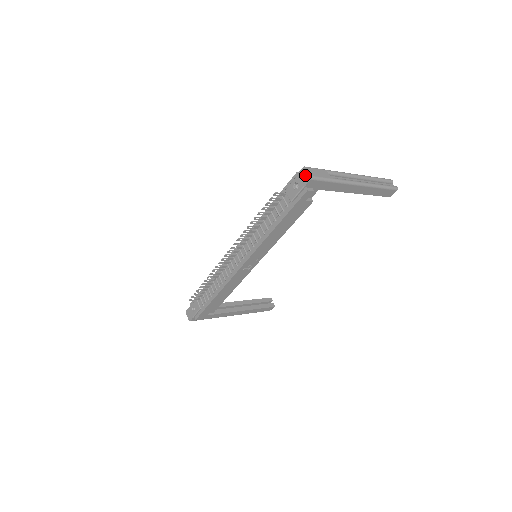
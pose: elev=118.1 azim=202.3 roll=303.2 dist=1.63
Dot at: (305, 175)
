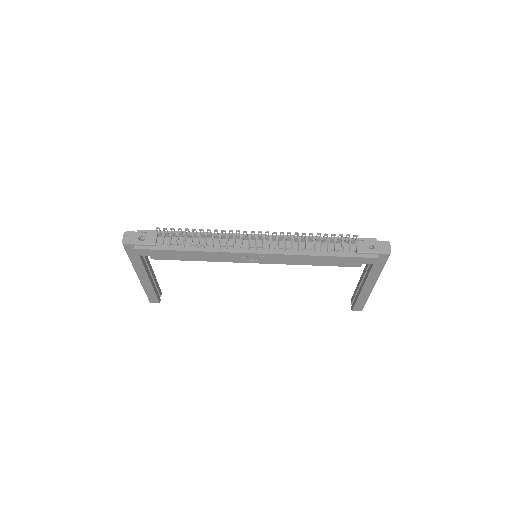
Dot at: (386, 247)
